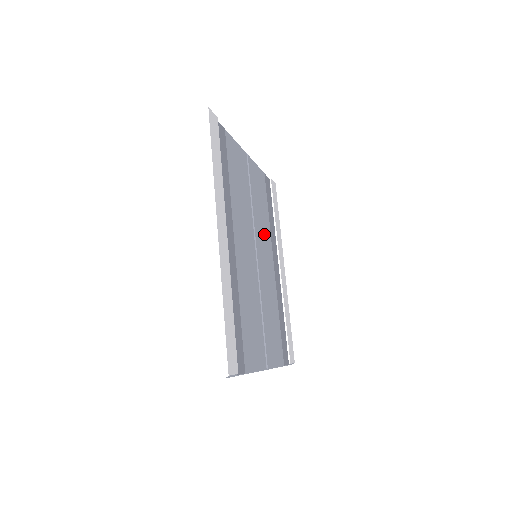
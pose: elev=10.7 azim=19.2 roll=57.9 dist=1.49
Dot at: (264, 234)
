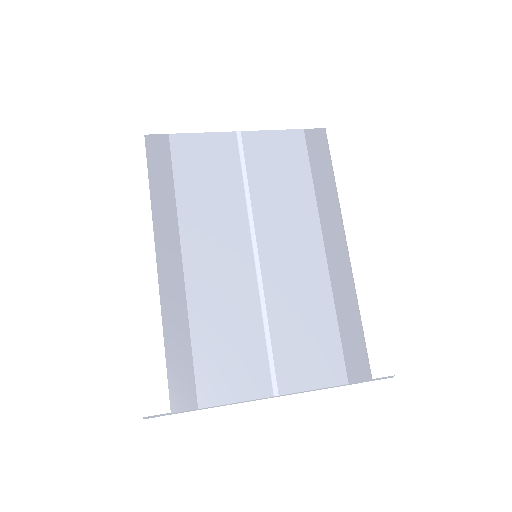
Dot at: (291, 217)
